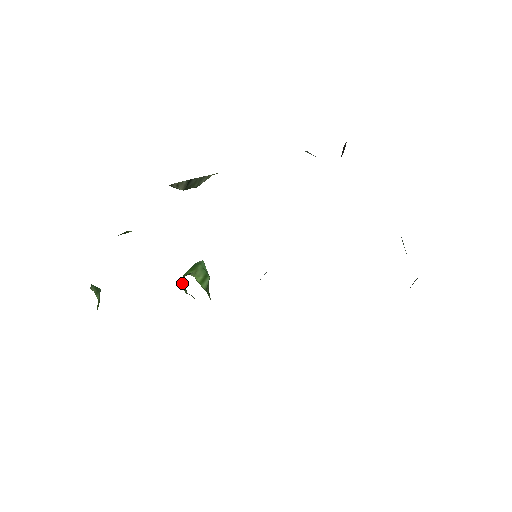
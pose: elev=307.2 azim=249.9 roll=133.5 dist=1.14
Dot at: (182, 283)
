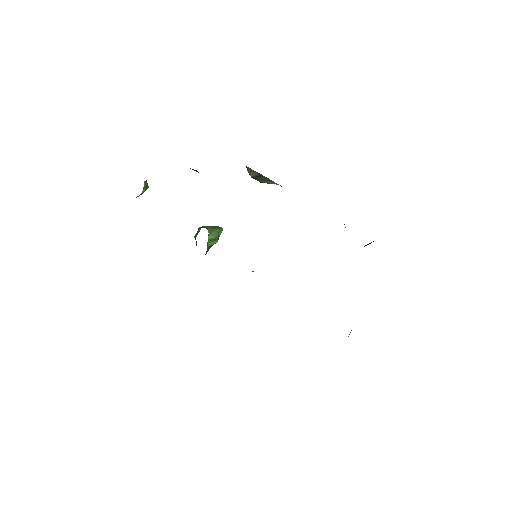
Dot at: (198, 230)
